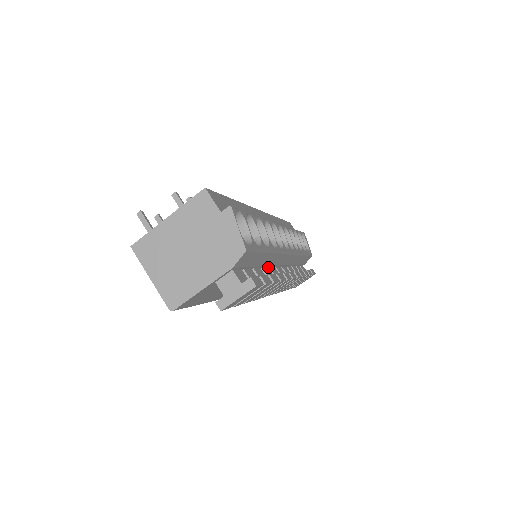
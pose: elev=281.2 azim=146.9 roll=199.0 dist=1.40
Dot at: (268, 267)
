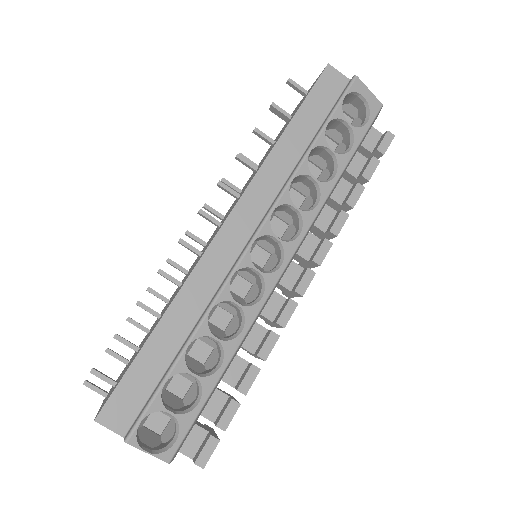
Dot at: occluded
